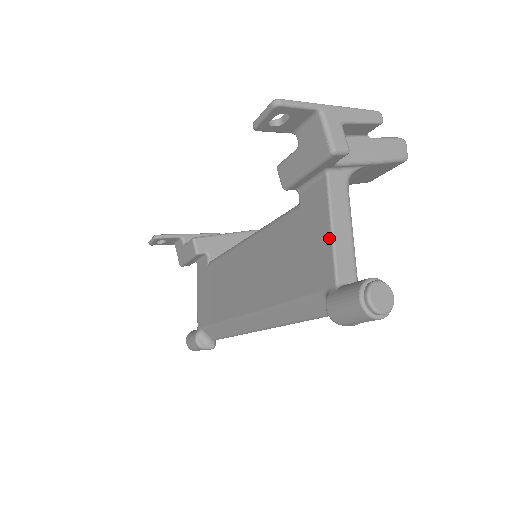
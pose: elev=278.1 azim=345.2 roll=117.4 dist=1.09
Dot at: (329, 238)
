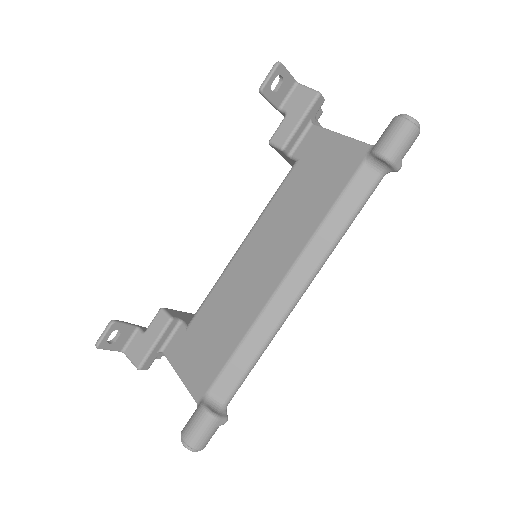
Dot at: (343, 138)
